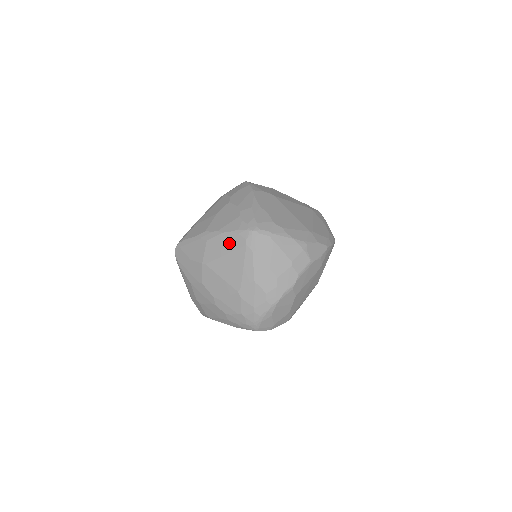
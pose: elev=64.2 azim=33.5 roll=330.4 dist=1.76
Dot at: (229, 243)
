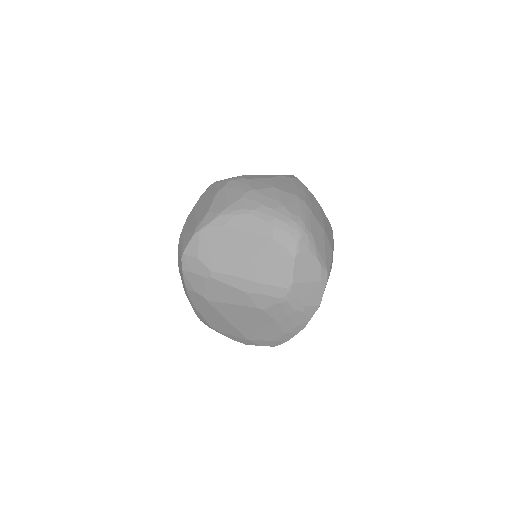
Dot at: occluded
